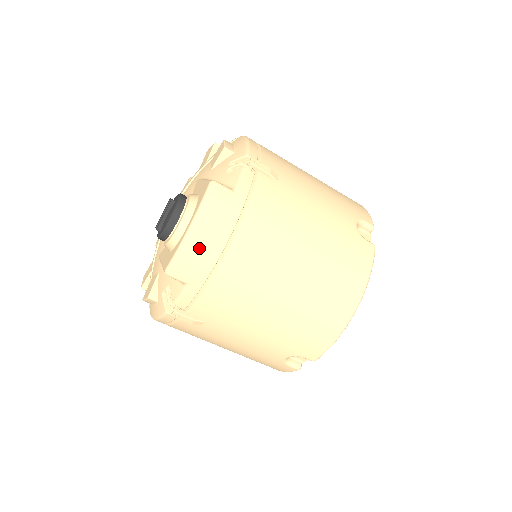
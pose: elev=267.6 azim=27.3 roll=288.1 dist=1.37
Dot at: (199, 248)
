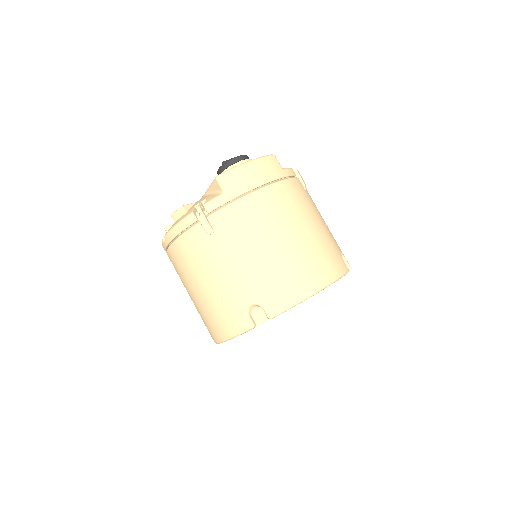
Dot at: (247, 174)
